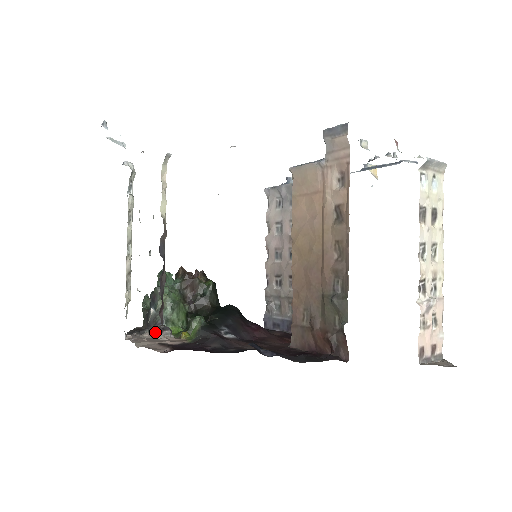
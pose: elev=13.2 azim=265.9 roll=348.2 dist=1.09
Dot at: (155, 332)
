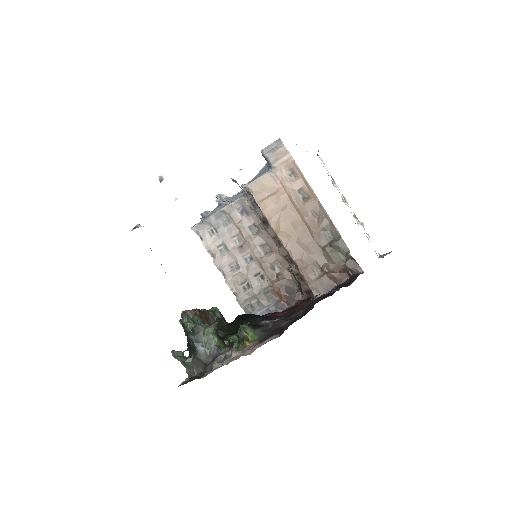
Dot at: (225, 356)
